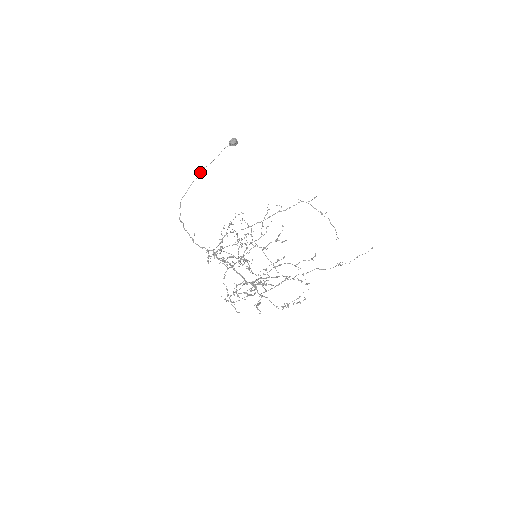
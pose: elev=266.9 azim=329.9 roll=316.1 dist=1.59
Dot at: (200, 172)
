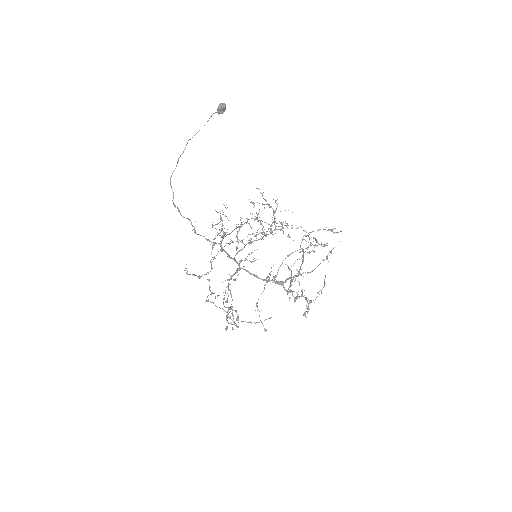
Dot at: (186, 144)
